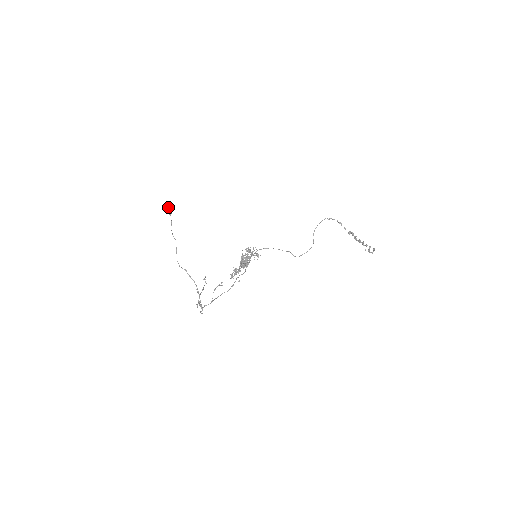
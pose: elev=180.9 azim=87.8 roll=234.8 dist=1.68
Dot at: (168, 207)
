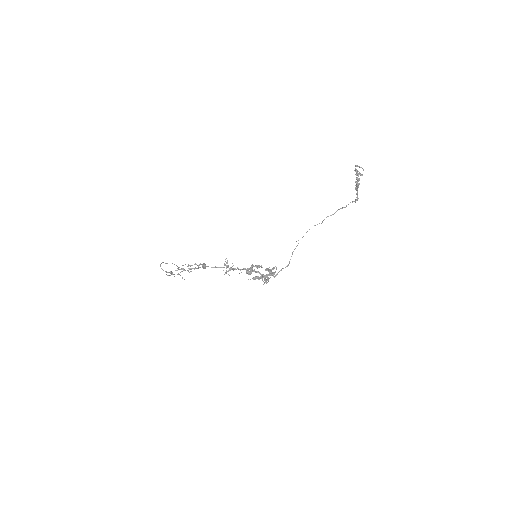
Dot at: occluded
